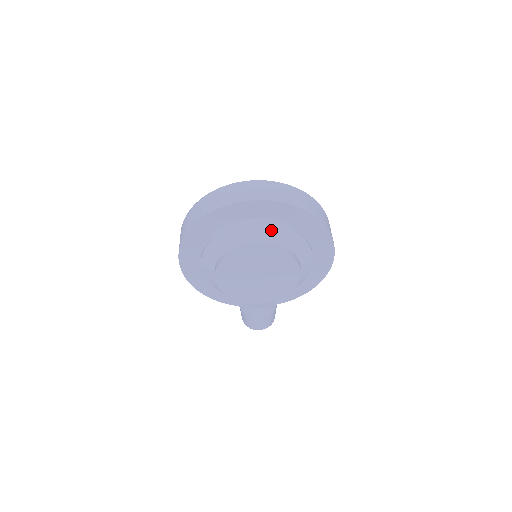
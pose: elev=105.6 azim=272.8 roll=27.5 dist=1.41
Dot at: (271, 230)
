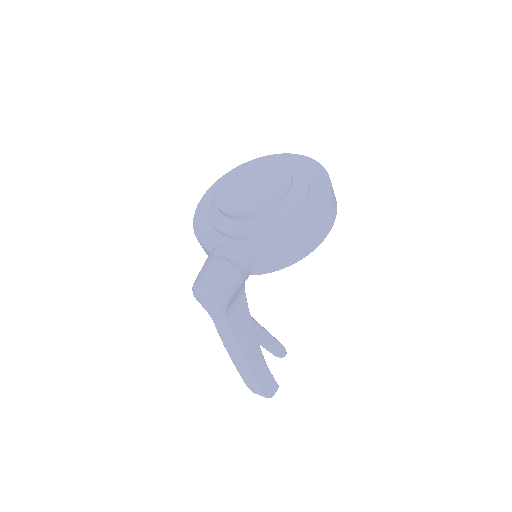
Dot at: (287, 165)
